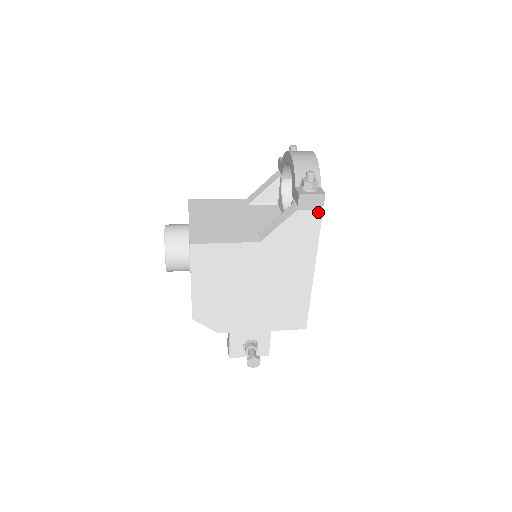
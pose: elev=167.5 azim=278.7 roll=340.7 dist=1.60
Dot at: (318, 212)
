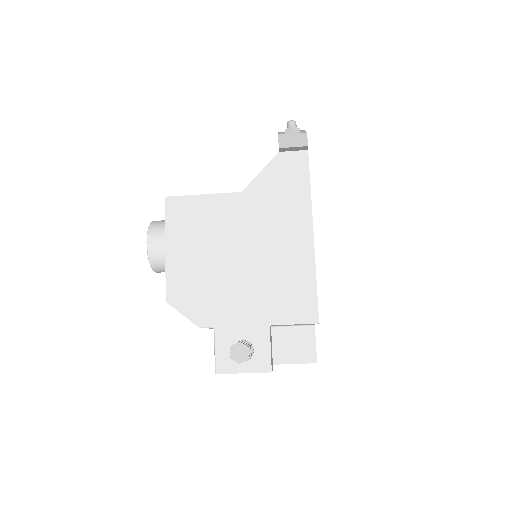
Dot at: (303, 153)
